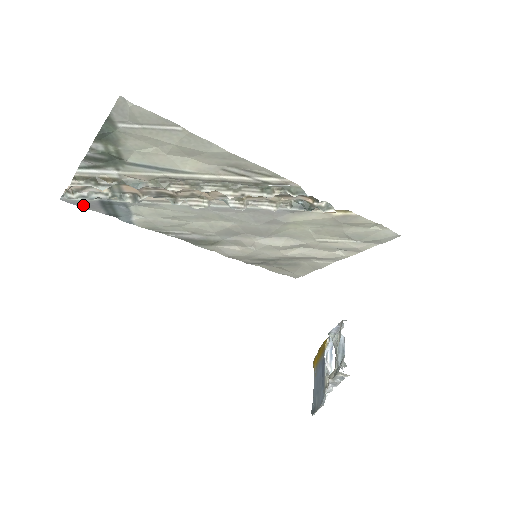
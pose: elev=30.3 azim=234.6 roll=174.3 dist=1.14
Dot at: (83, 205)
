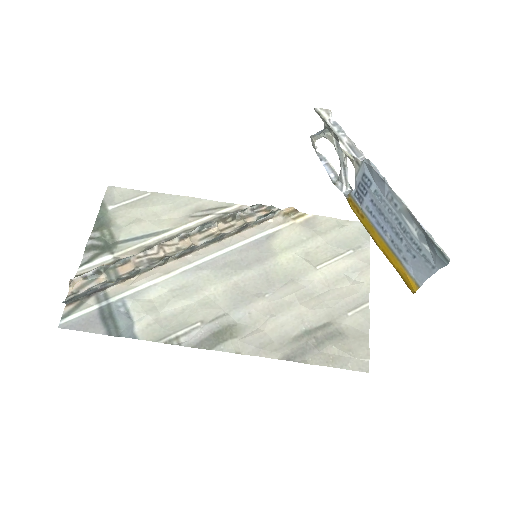
Dot at: (82, 326)
